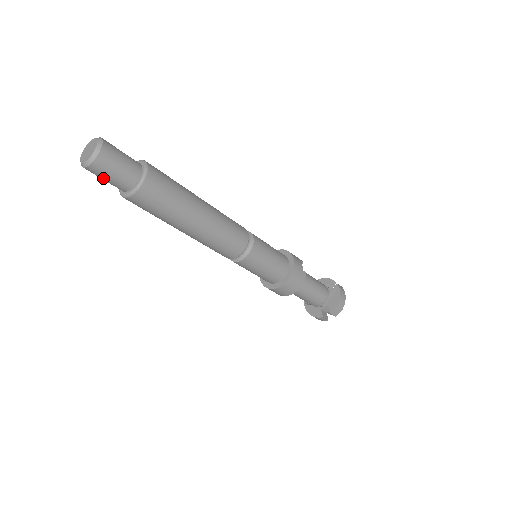
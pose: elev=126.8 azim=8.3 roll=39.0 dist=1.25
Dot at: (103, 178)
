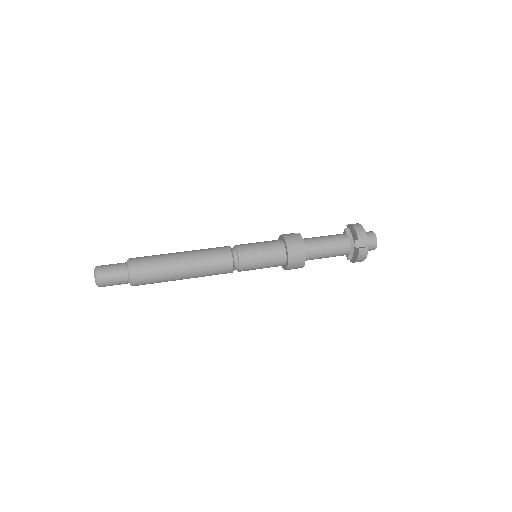
Dot at: (111, 282)
